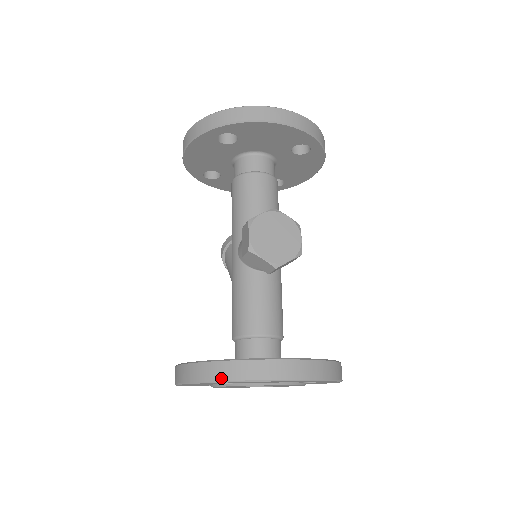
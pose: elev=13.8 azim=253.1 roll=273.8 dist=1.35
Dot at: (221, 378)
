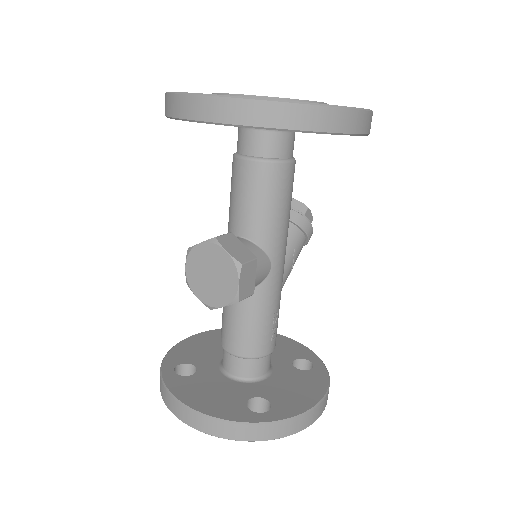
Dot at: (160, 390)
